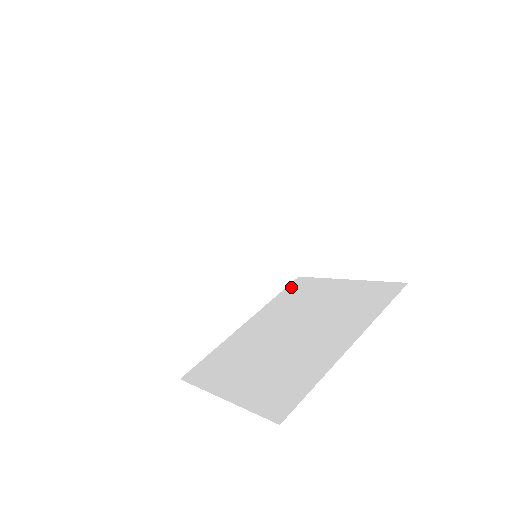
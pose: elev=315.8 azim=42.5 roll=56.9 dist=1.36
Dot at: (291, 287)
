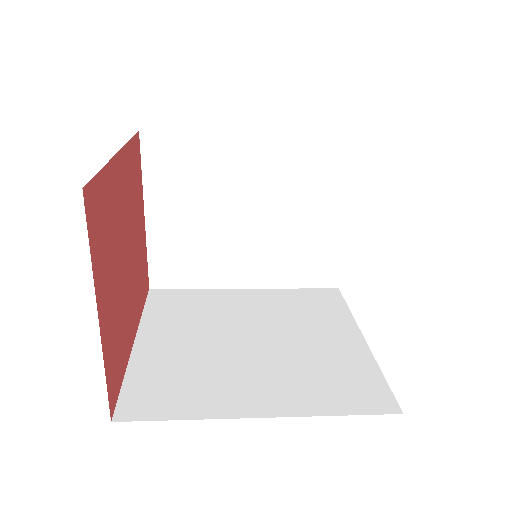
Dot at: occluded
